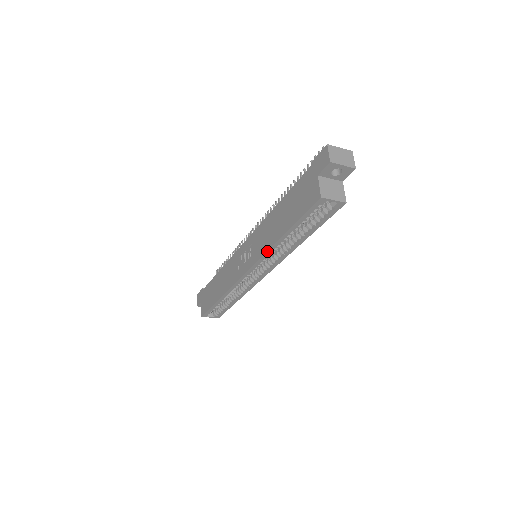
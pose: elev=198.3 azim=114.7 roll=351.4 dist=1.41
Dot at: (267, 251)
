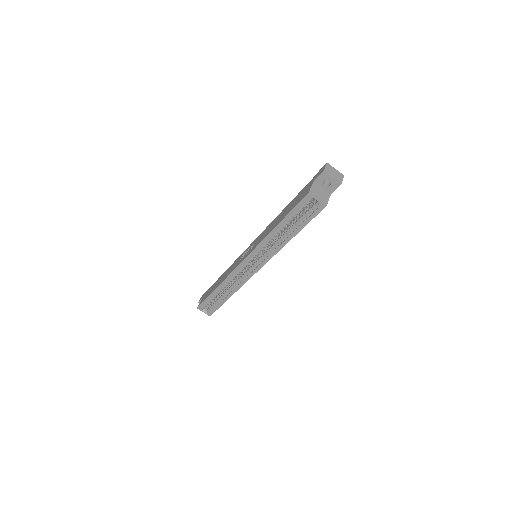
Dot at: (262, 240)
